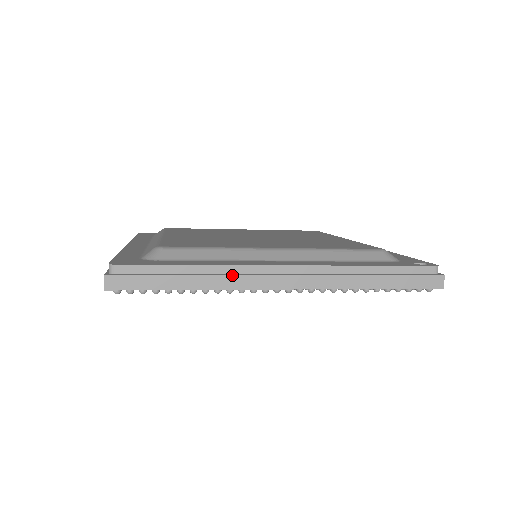
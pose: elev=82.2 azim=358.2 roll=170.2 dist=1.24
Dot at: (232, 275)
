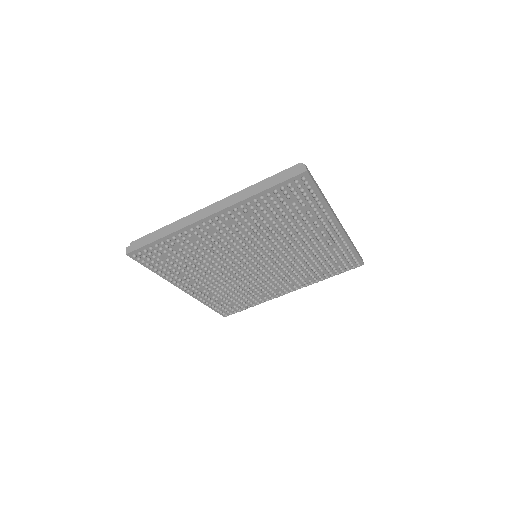
Dot at: (329, 204)
